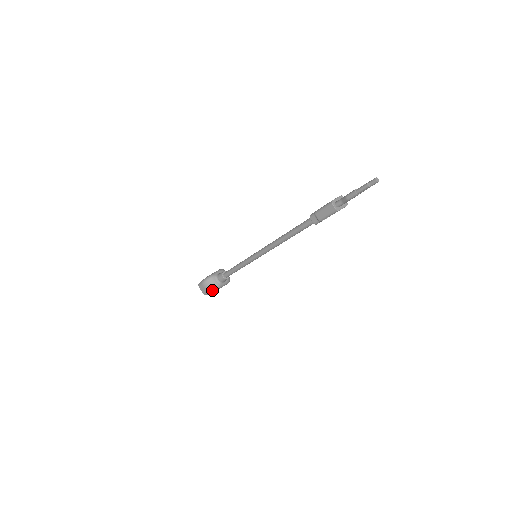
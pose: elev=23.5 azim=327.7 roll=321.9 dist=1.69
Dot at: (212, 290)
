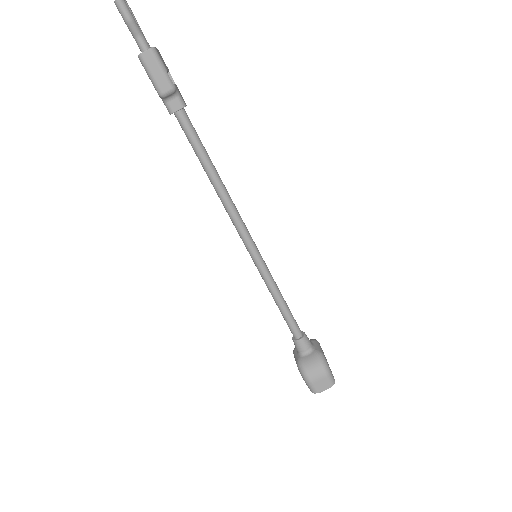
Dot at: (323, 365)
